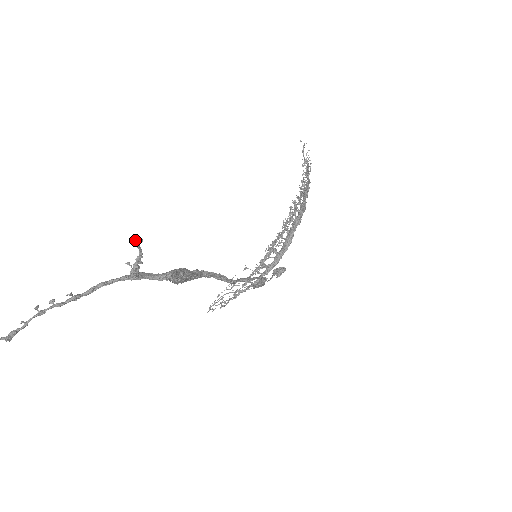
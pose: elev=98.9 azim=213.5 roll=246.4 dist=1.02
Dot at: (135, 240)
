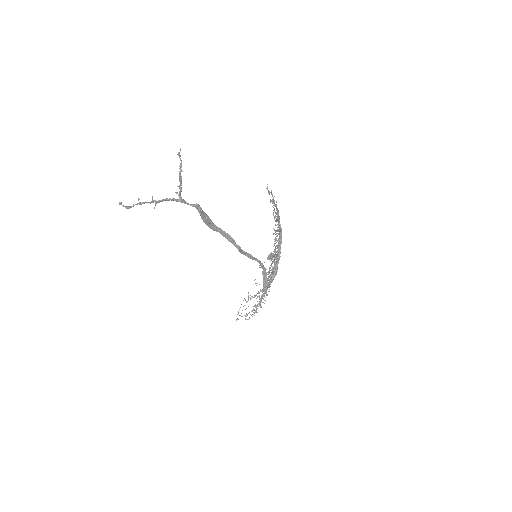
Dot at: (178, 152)
